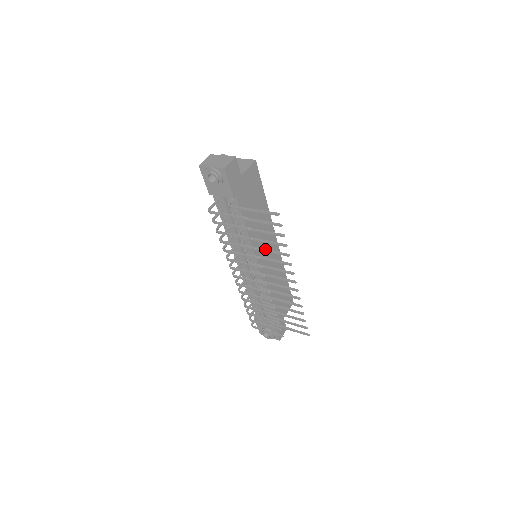
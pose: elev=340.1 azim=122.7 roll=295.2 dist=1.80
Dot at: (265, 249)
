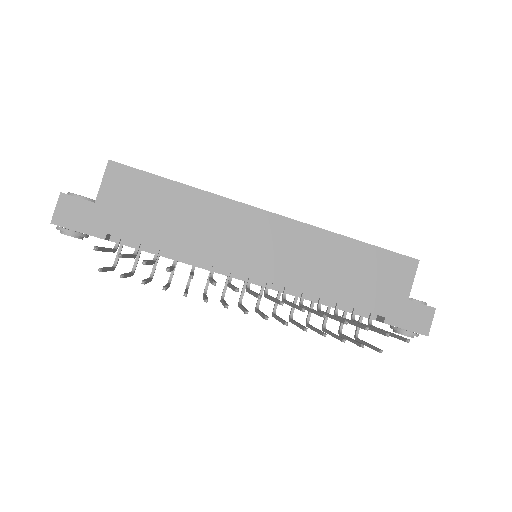
Dot at: occluded
